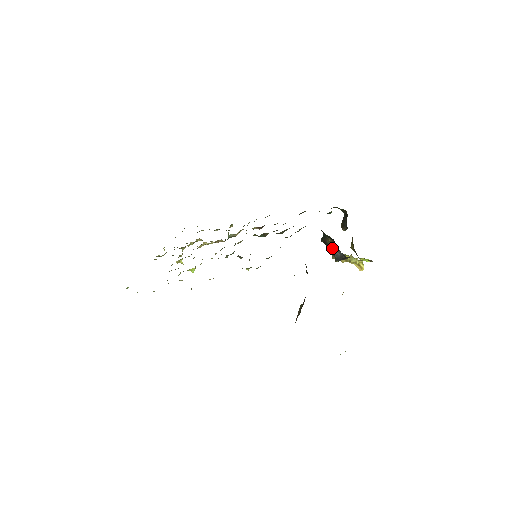
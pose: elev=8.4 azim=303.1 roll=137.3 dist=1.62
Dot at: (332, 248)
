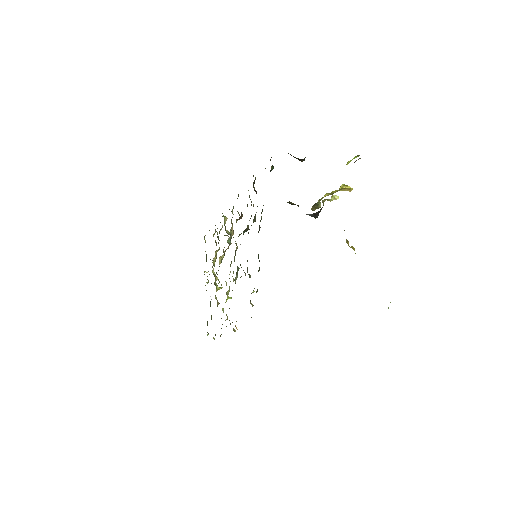
Dot at: occluded
